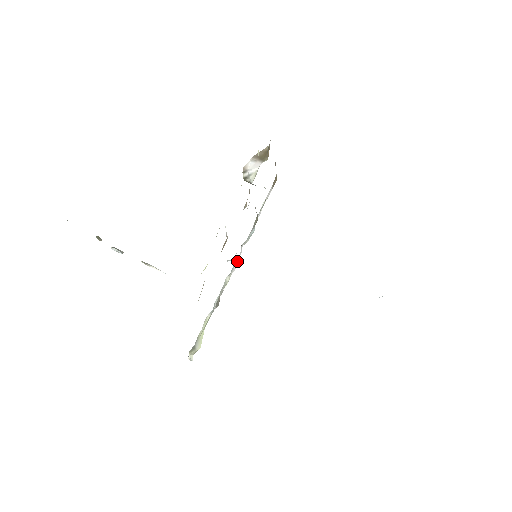
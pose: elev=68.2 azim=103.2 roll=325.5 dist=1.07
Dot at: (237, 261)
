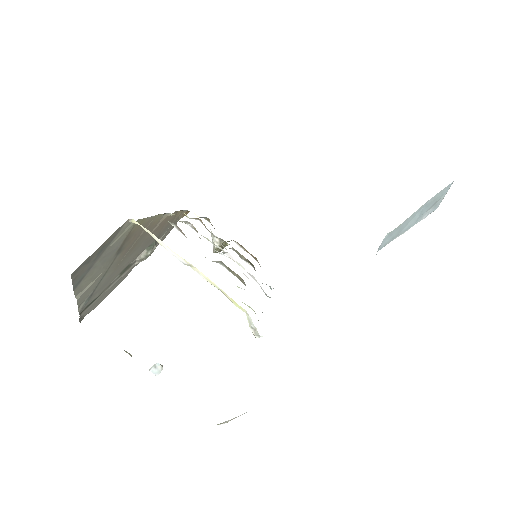
Dot at: occluded
